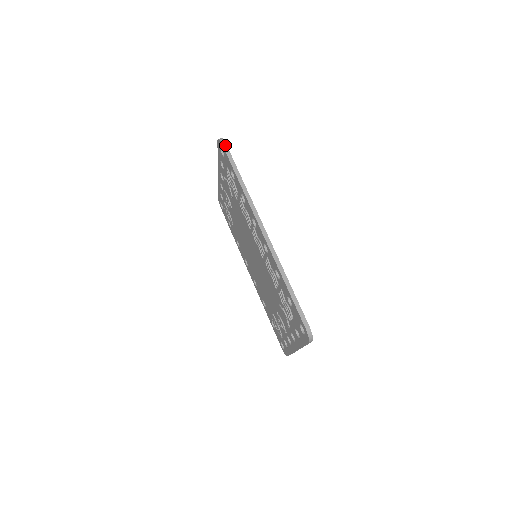
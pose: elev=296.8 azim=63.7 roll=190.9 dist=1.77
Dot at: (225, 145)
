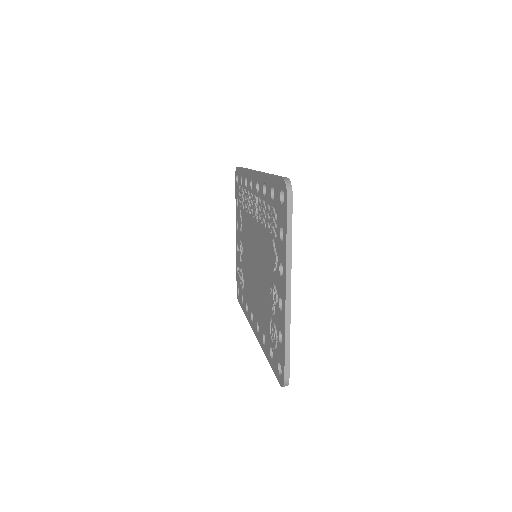
Dot at: occluded
